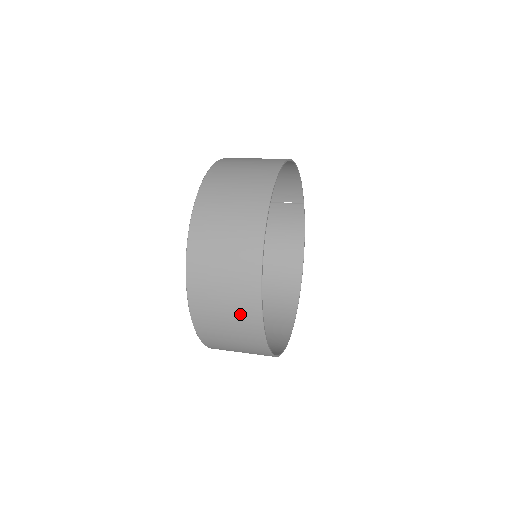
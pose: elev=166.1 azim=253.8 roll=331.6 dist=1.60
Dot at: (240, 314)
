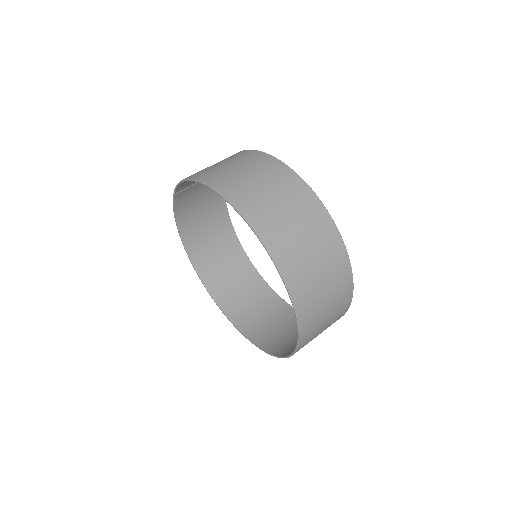
Dot at: occluded
